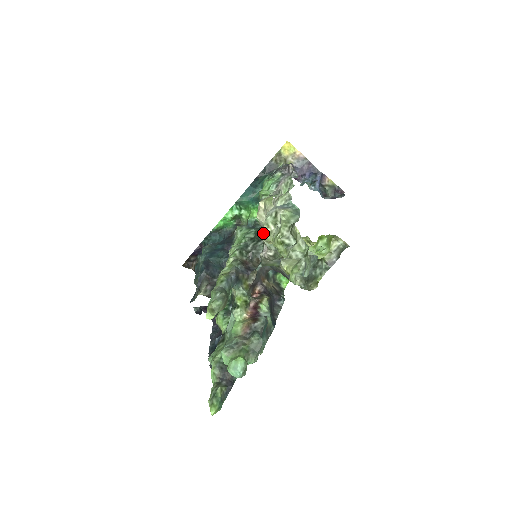
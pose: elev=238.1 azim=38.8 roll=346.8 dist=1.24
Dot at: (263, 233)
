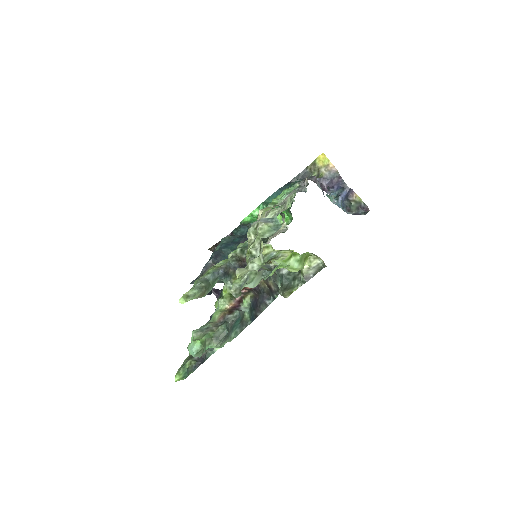
Dot at: occluded
